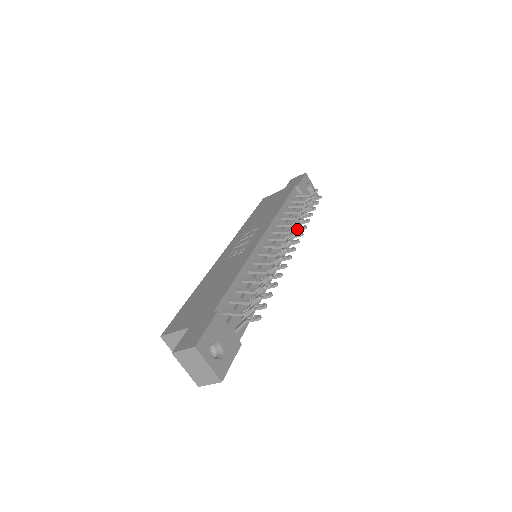
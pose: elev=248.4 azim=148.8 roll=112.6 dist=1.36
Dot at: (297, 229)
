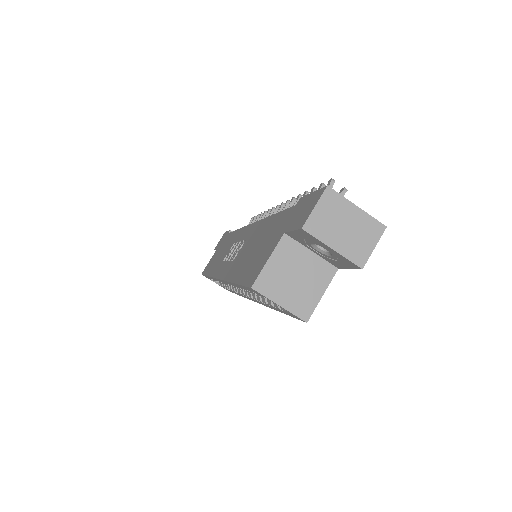
Dot at: occluded
